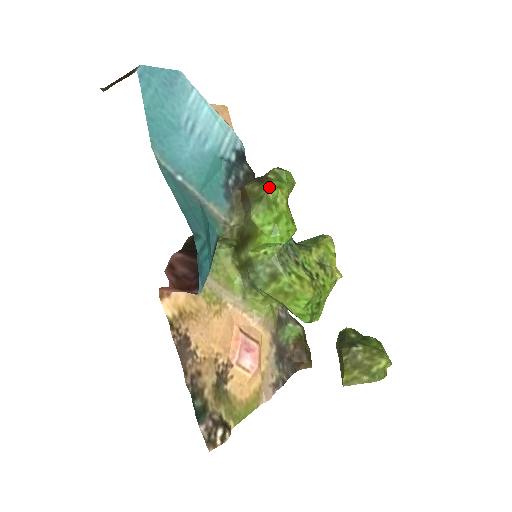
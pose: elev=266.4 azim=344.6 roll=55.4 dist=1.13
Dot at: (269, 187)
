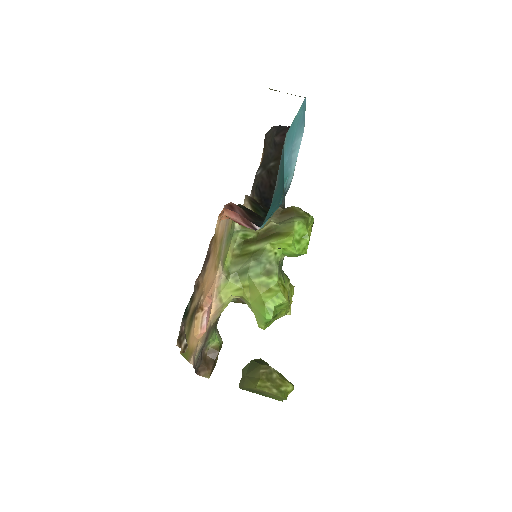
Dot at: (311, 216)
